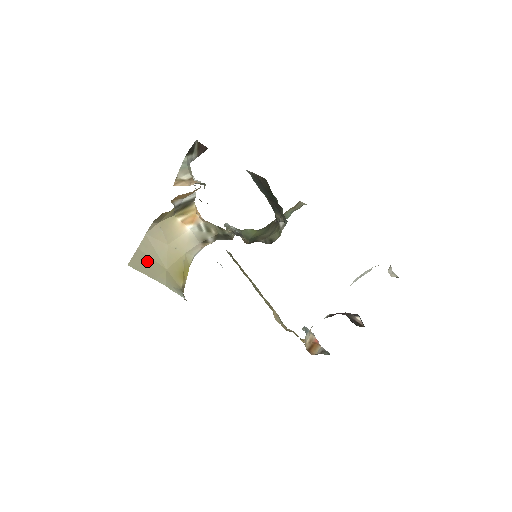
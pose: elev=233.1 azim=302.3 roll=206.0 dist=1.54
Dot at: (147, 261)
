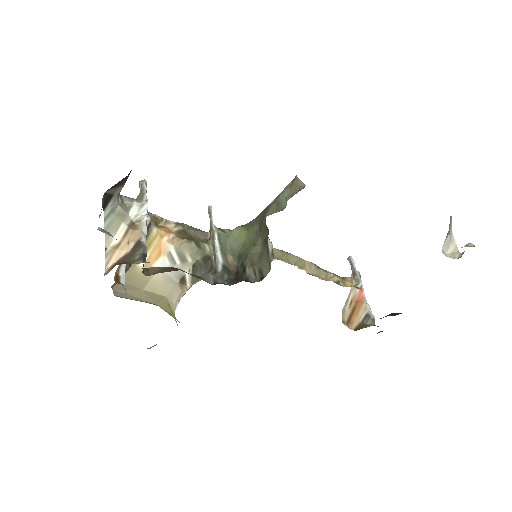
Dot at: (132, 299)
